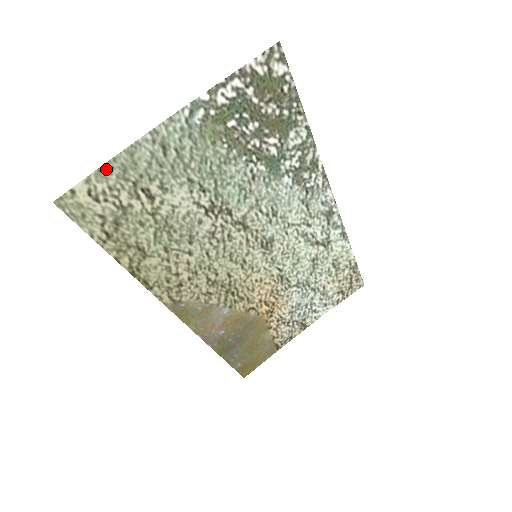
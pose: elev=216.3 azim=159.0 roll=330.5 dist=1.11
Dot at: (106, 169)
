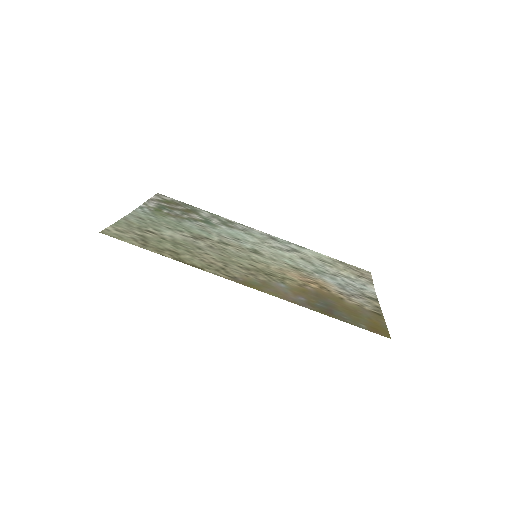
Dot at: (118, 224)
